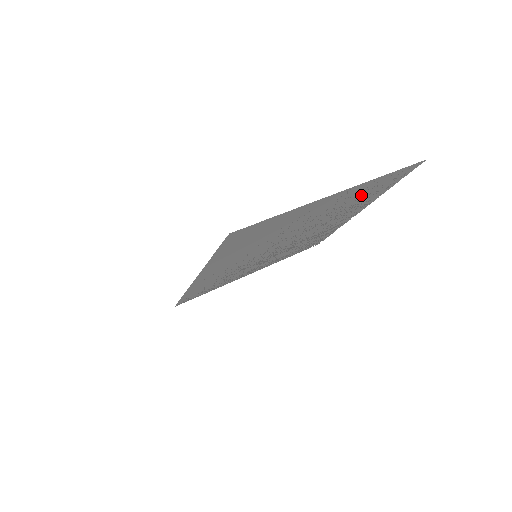
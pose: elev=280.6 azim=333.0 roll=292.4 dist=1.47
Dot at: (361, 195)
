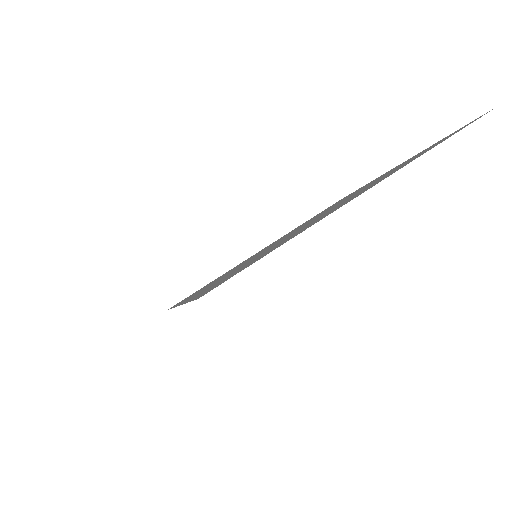
Dot at: occluded
